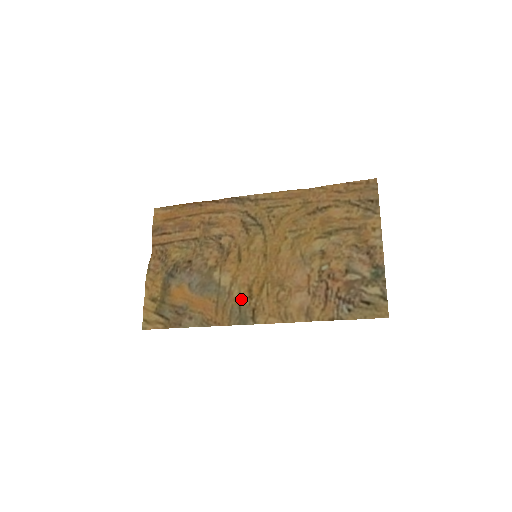
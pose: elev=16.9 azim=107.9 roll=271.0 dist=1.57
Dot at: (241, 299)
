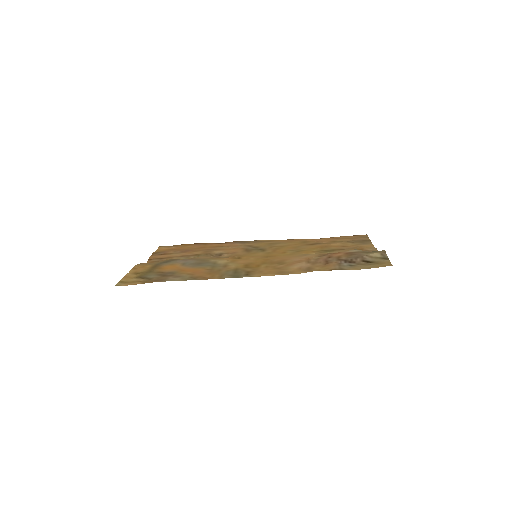
Dot at: (237, 268)
